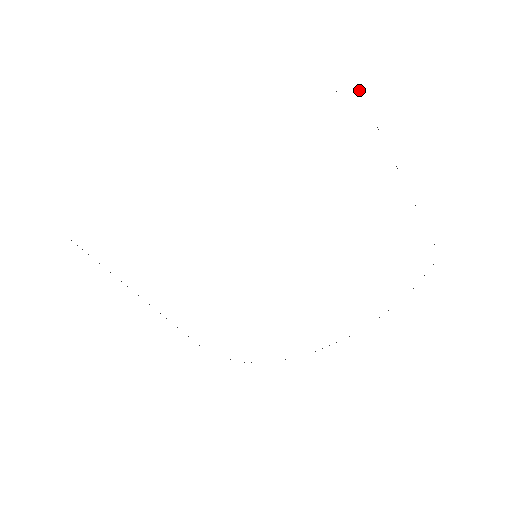
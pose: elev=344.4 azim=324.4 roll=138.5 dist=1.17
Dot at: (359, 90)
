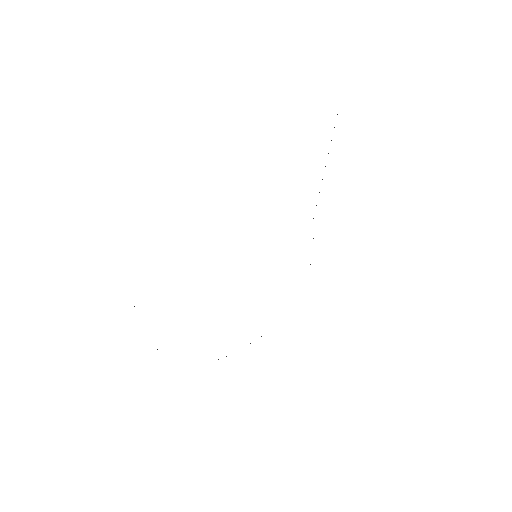
Dot at: occluded
